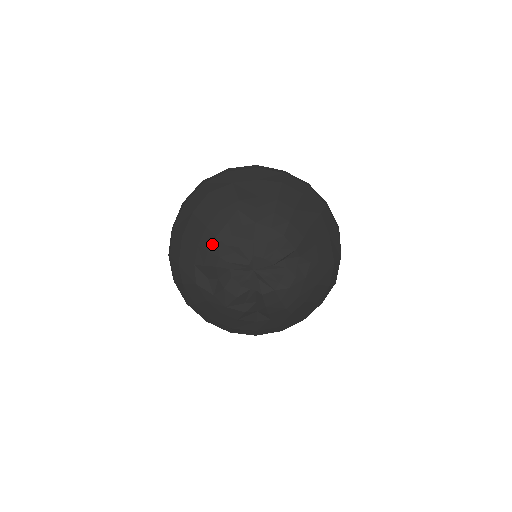
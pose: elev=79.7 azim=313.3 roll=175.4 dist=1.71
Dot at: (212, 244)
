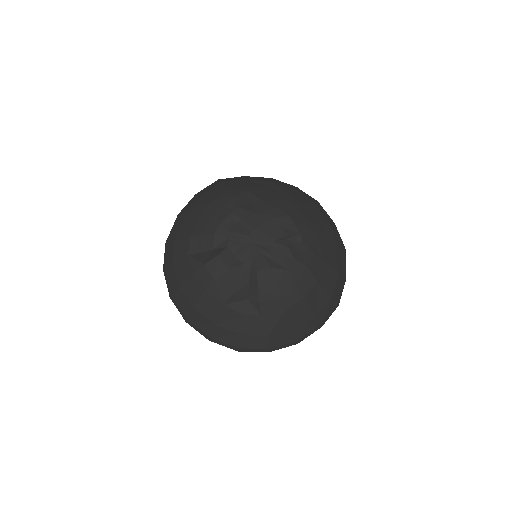
Dot at: (215, 213)
